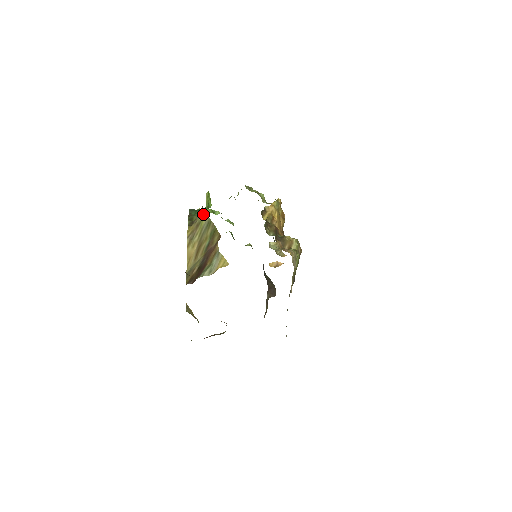
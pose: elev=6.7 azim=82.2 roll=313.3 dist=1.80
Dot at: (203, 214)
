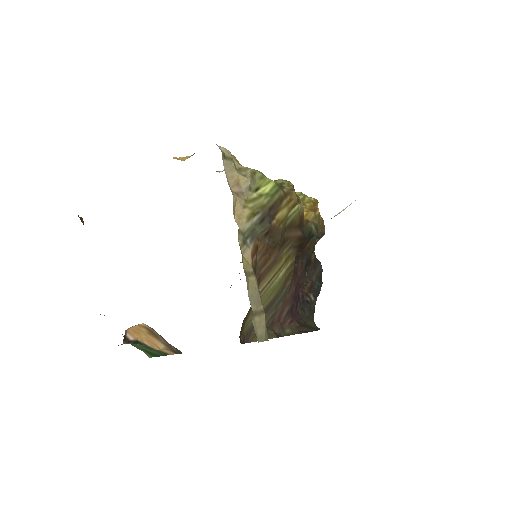
Dot at: occluded
